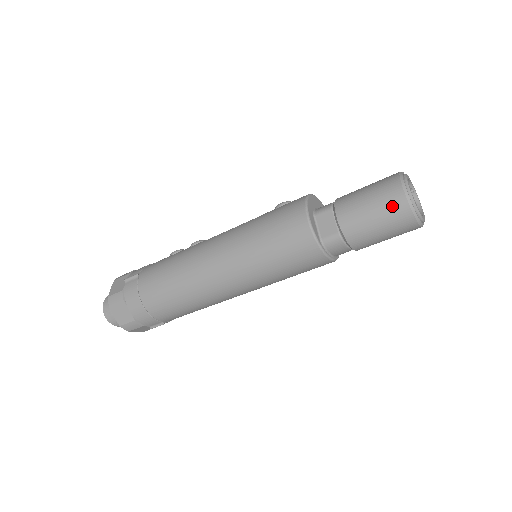
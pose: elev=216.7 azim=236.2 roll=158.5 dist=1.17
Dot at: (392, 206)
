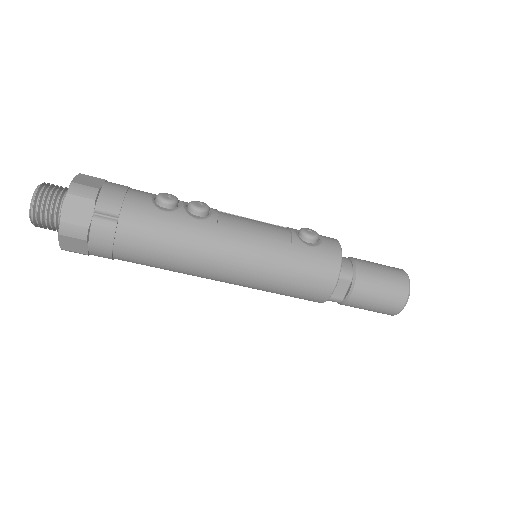
Dot at: (390, 309)
